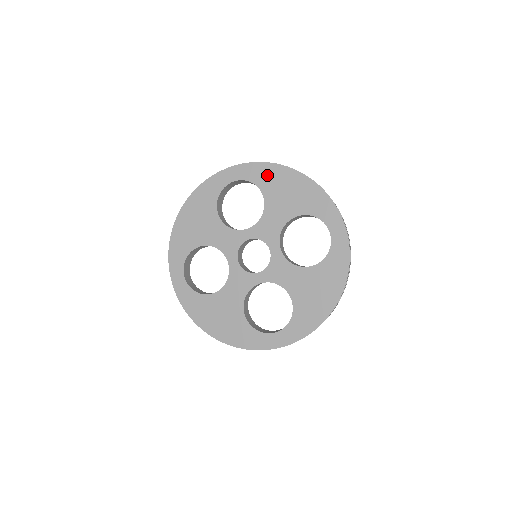
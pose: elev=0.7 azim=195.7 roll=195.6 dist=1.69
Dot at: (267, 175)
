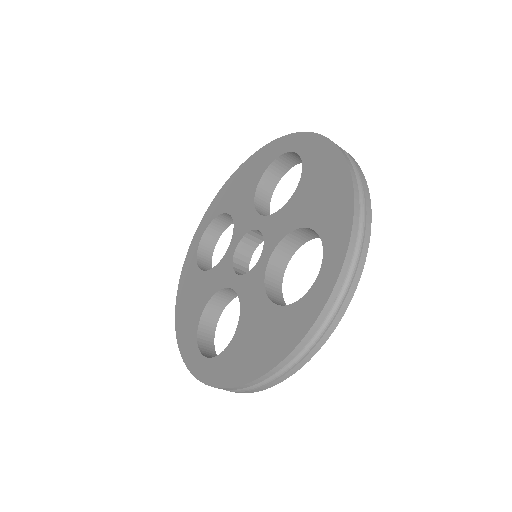
Dot at: (319, 156)
